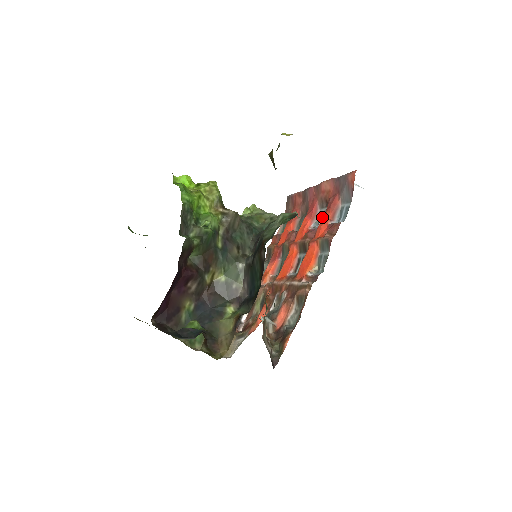
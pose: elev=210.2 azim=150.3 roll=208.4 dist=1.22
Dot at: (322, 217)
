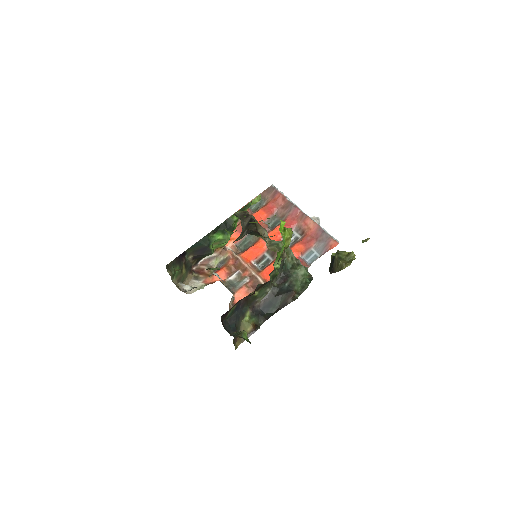
Dot at: (293, 238)
